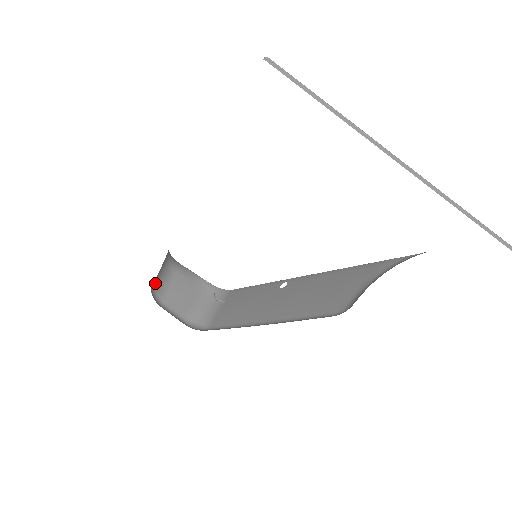
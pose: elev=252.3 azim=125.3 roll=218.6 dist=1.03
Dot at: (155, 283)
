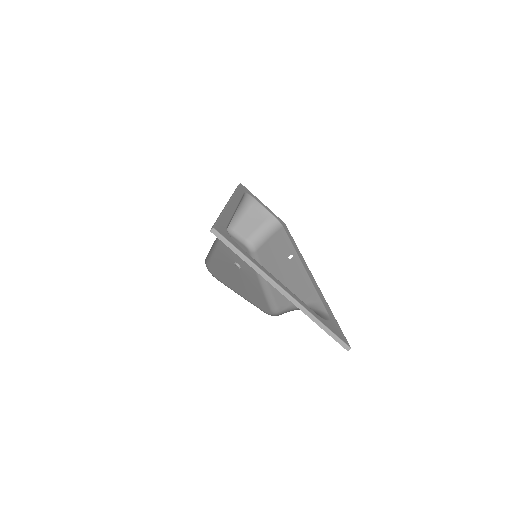
Dot at: occluded
